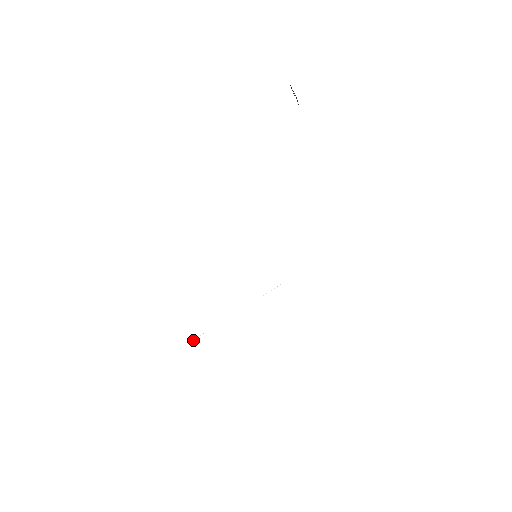
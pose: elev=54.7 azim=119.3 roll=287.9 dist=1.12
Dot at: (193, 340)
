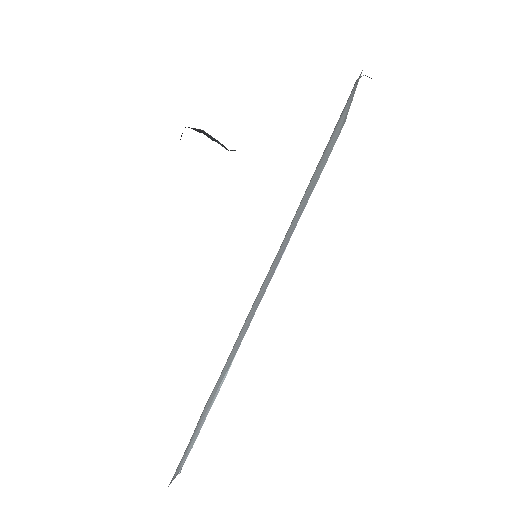
Dot at: (230, 366)
